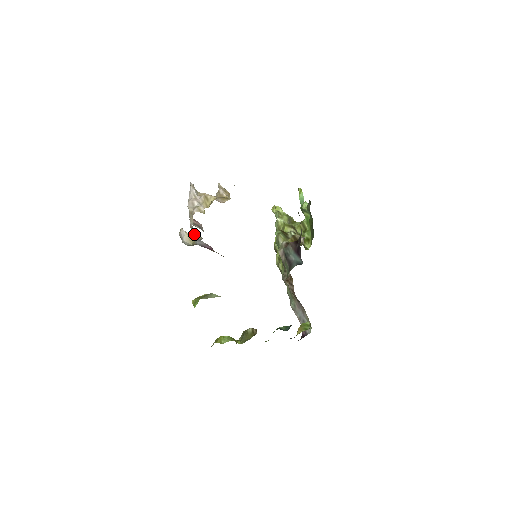
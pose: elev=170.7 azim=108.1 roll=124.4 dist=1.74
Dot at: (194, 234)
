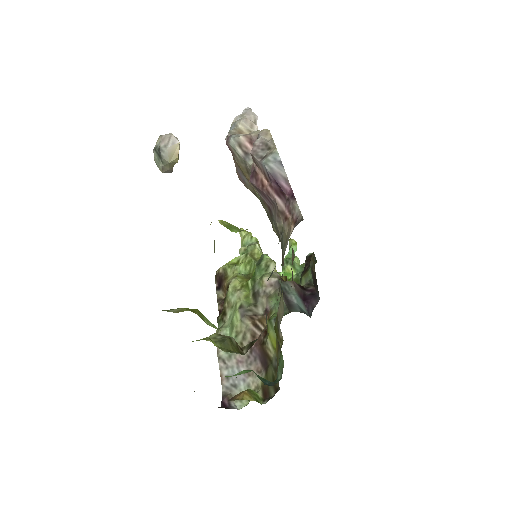
Dot at: (265, 152)
